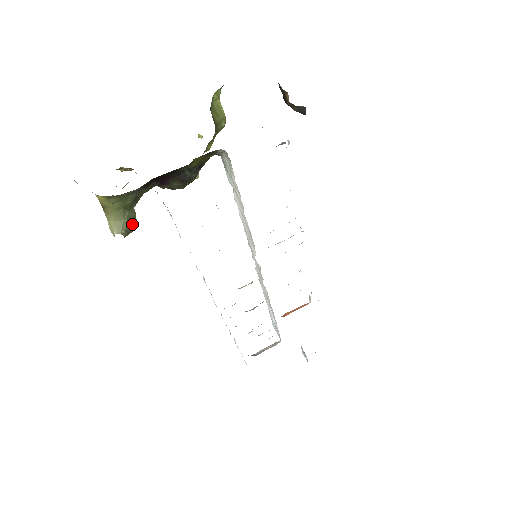
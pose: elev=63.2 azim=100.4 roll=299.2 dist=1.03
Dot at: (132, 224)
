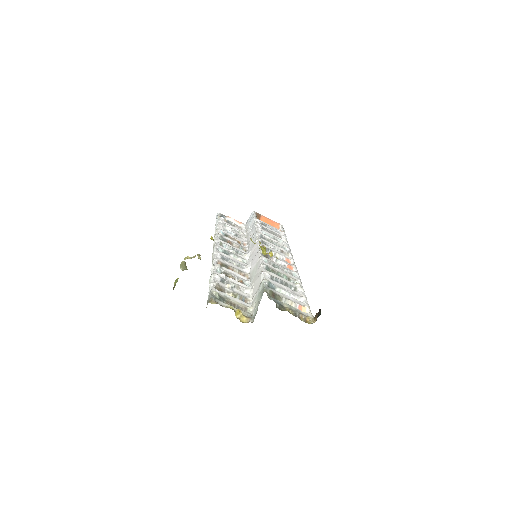
Dot at: occluded
